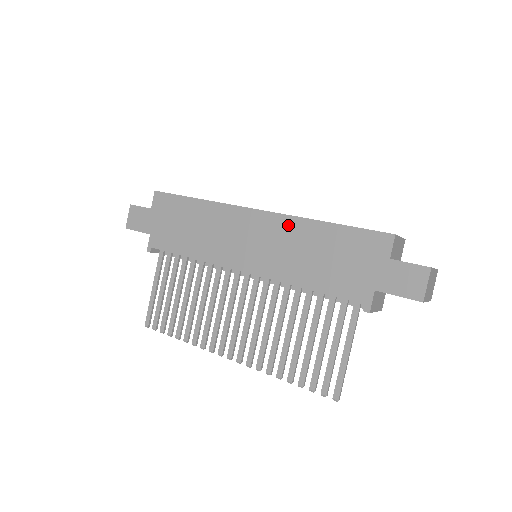
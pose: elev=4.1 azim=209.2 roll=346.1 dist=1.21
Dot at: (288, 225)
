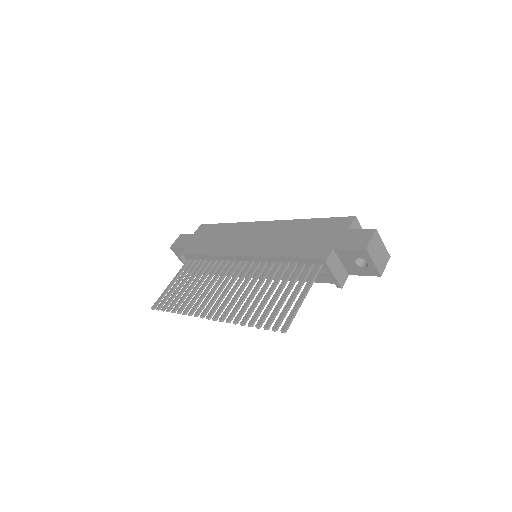
Dot at: (284, 225)
